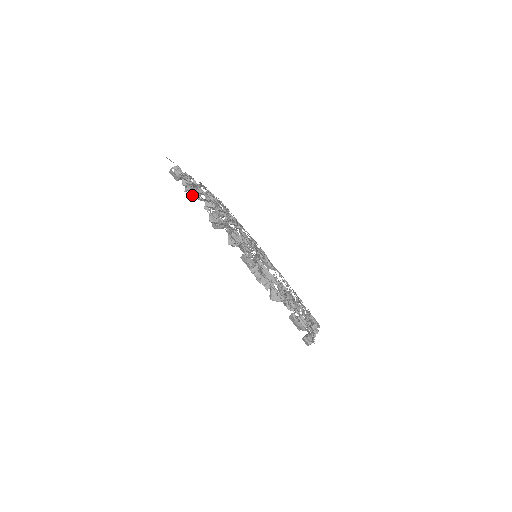
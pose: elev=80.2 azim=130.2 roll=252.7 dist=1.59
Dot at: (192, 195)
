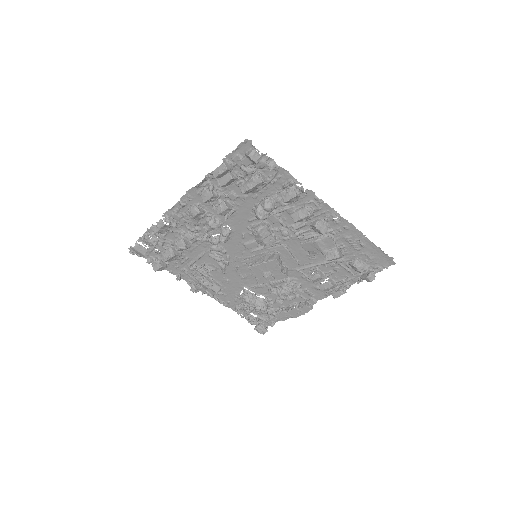
Dot at: (263, 179)
